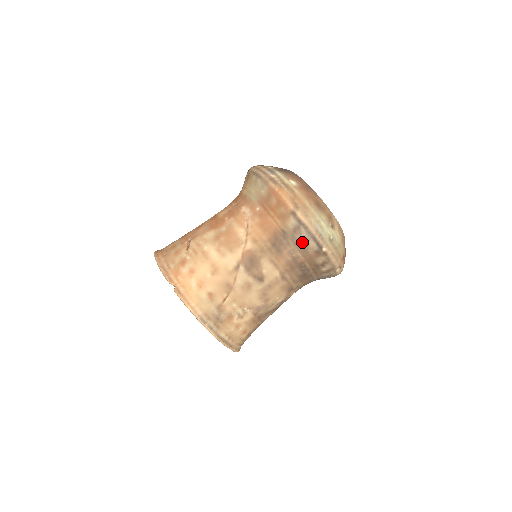
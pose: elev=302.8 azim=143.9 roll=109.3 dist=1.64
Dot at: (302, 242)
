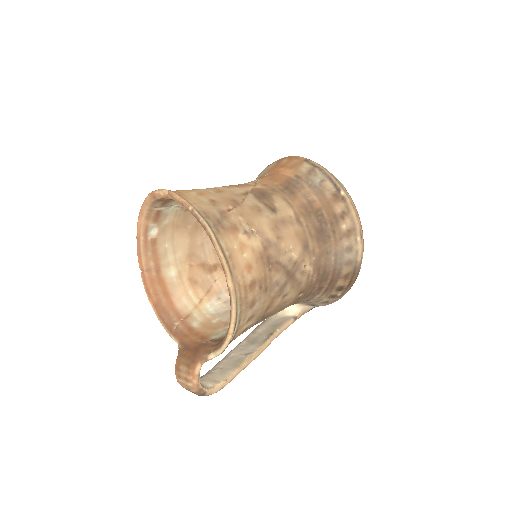
Dot at: (318, 183)
